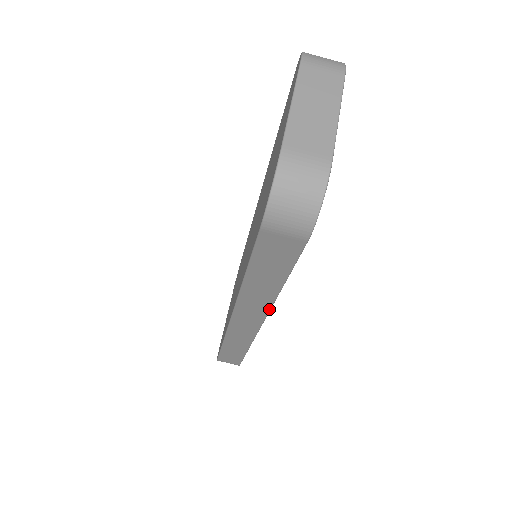
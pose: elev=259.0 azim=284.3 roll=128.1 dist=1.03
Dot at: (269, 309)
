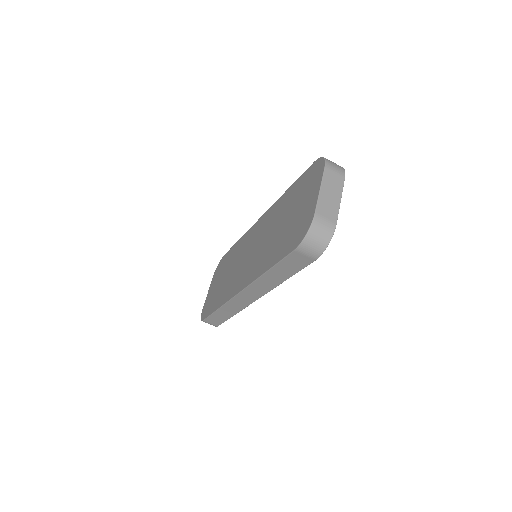
Dot at: (269, 291)
